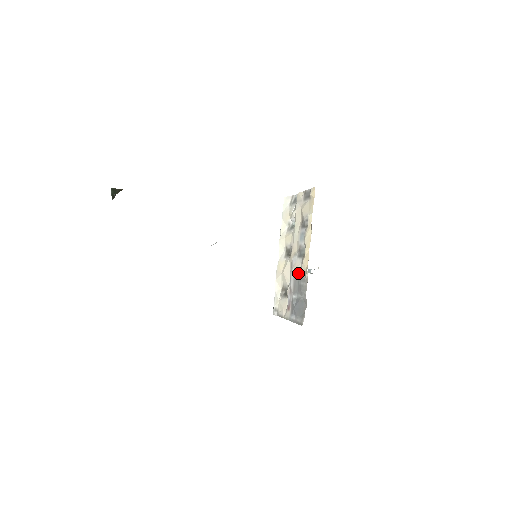
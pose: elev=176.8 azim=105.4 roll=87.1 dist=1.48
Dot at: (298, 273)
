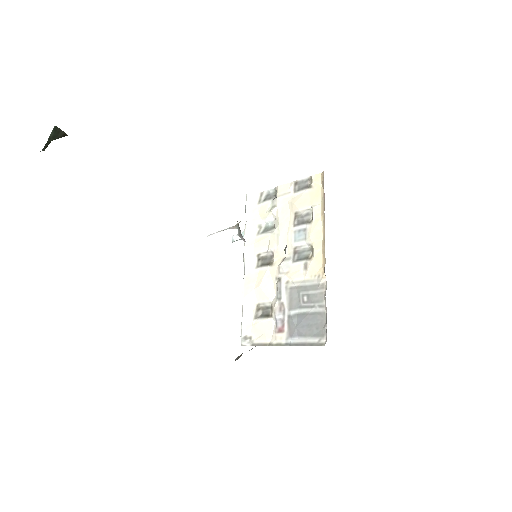
Dot at: (299, 281)
